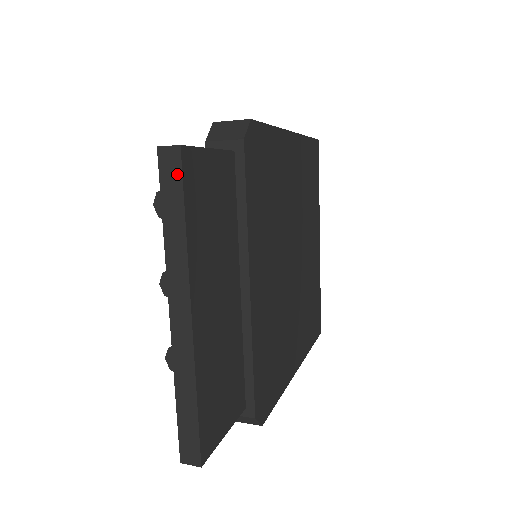
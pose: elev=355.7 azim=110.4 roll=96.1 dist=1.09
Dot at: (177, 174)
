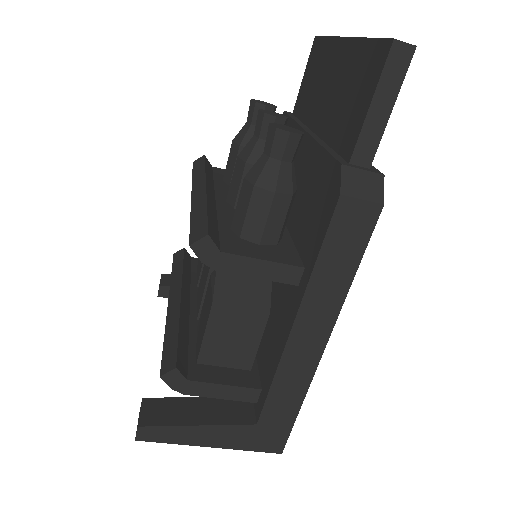
Dot at: occluded
